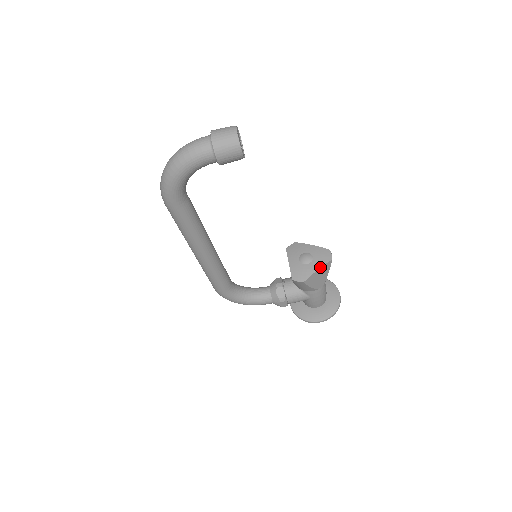
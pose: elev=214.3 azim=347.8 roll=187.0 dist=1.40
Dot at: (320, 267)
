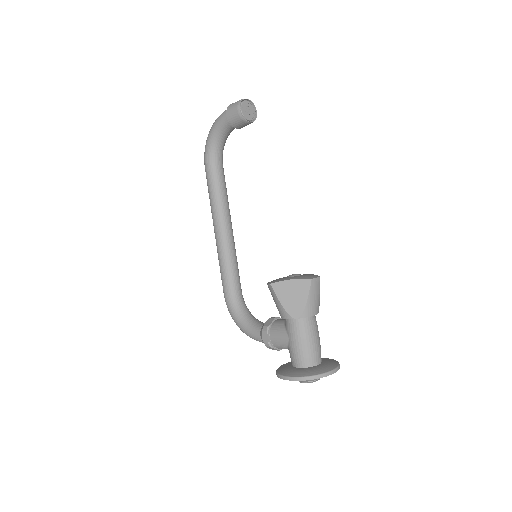
Dot at: (294, 278)
